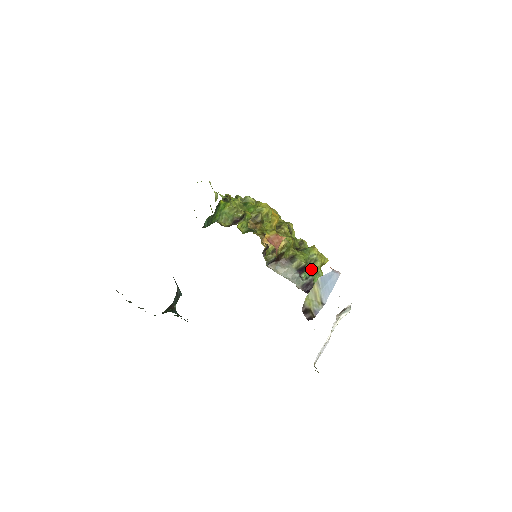
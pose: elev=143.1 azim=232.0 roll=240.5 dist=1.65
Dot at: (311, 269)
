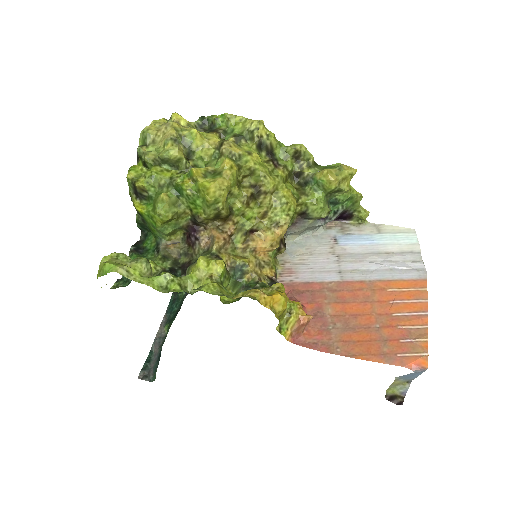
Dot at: (337, 203)
